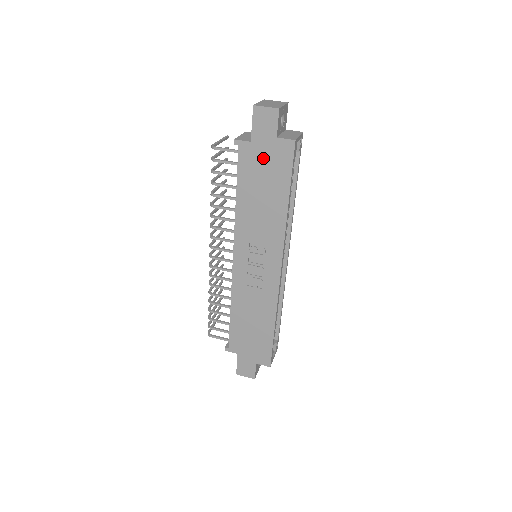
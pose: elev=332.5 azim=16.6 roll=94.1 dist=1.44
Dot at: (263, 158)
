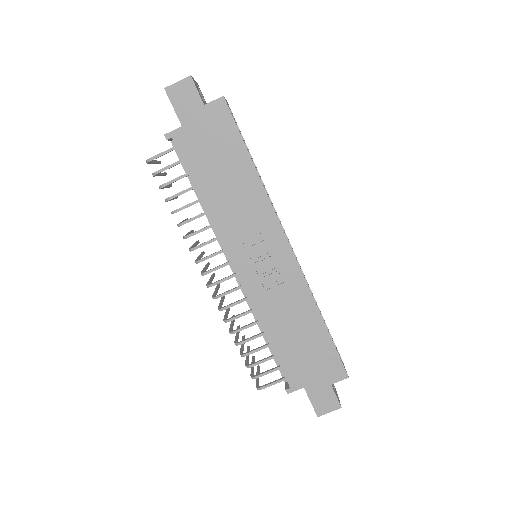
Dot at: (203, 135)
